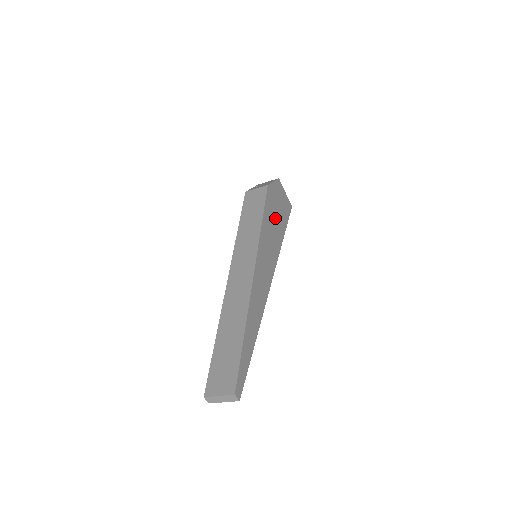
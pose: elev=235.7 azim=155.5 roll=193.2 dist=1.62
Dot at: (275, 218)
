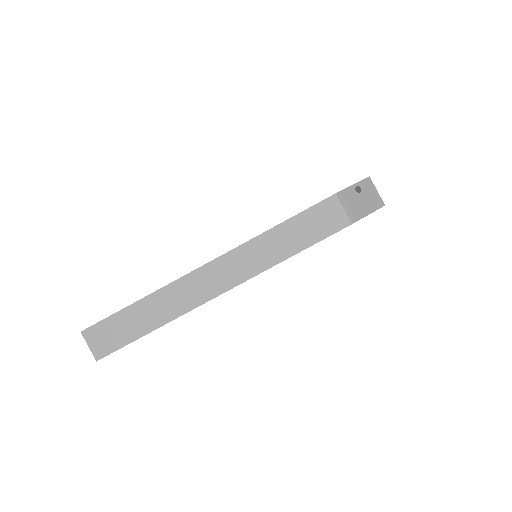
Dot at: occluded
